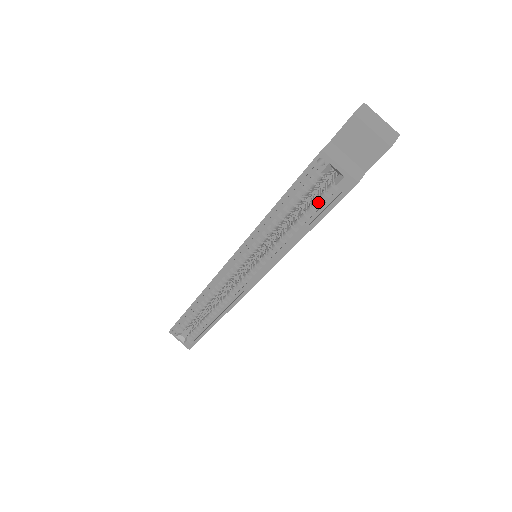
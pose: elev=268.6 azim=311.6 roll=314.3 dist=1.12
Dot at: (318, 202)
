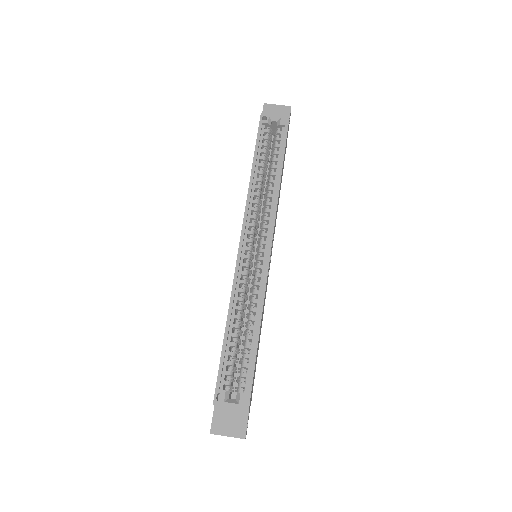
Dot at: (276, 144)
